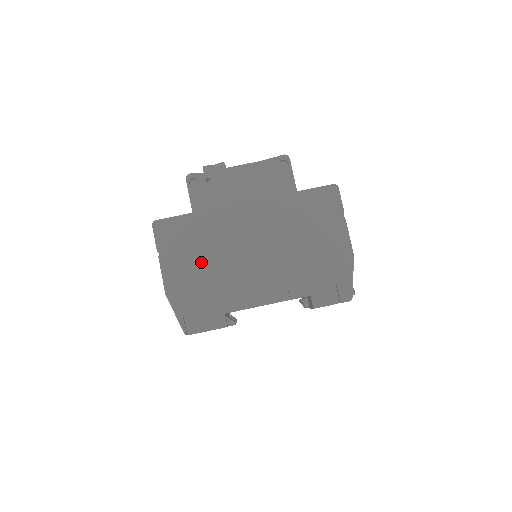
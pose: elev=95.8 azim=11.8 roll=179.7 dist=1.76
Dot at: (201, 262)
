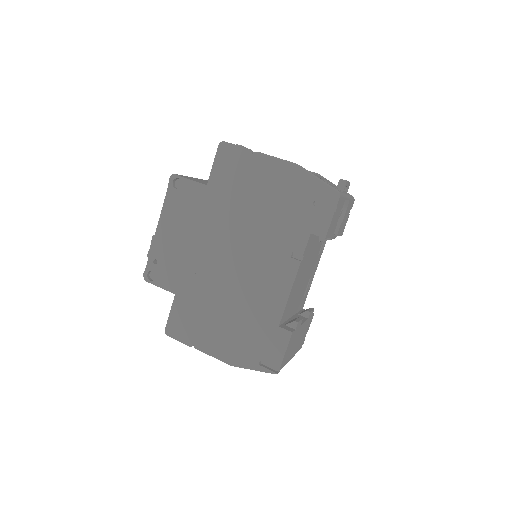
Dot at: (220, 316)
